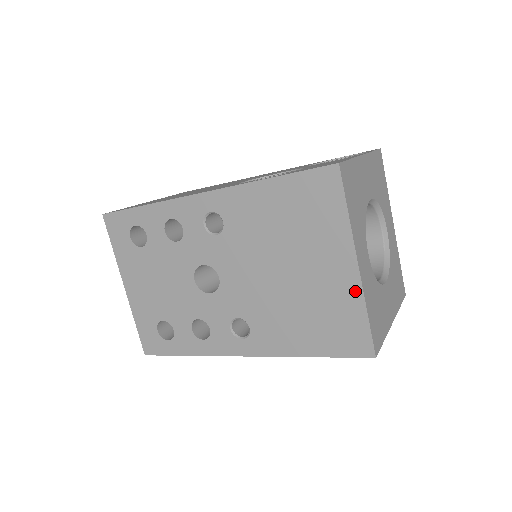
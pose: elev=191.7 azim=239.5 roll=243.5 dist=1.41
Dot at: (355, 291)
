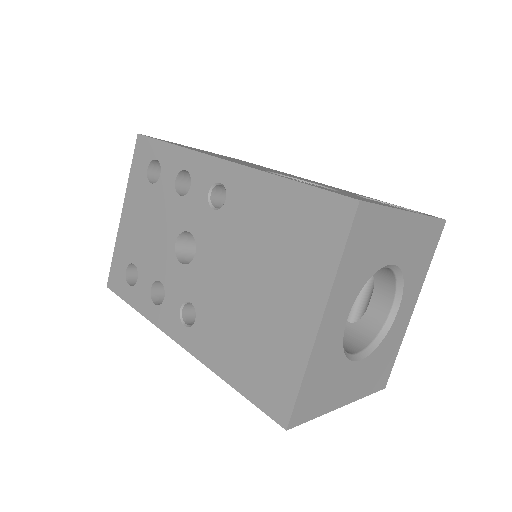
Dot at: (304, 348)
